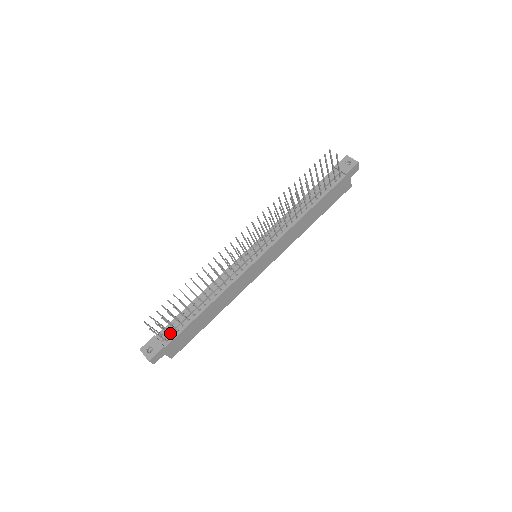
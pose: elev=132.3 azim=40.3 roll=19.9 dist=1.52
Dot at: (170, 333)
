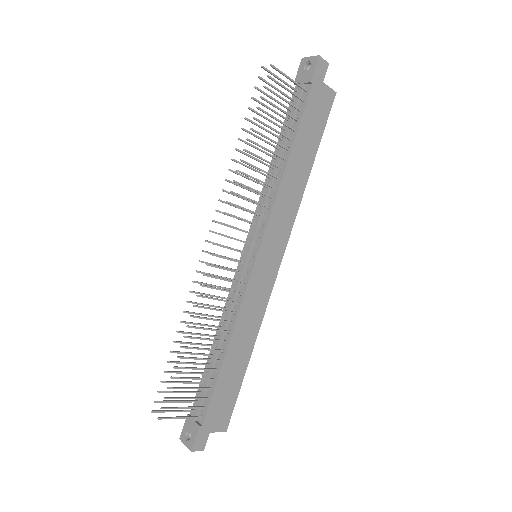
Dot at: (201, 405)
